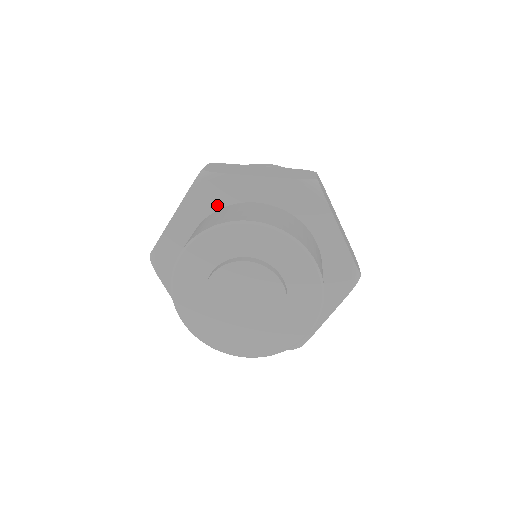
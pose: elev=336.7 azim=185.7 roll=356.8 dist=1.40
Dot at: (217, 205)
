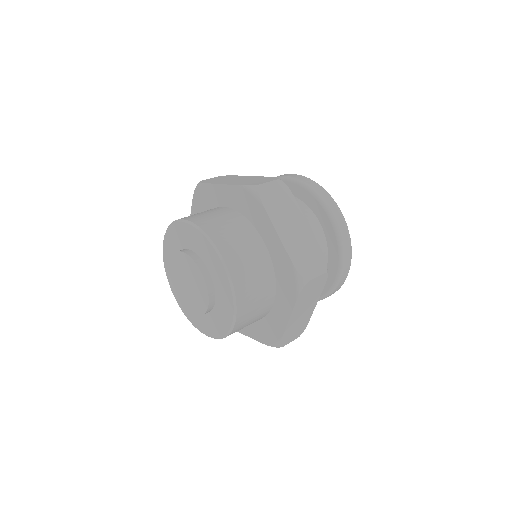
Dot at: (246, 214)
